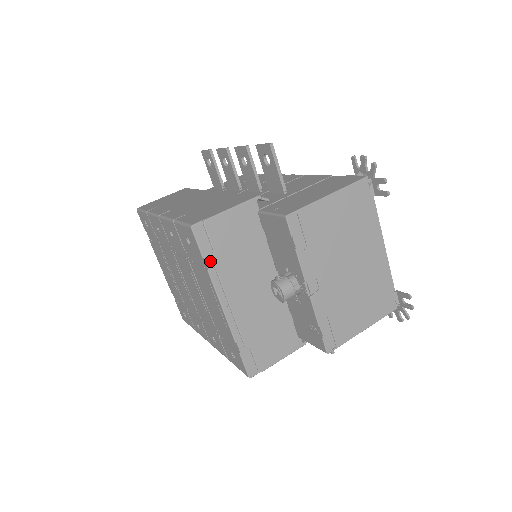
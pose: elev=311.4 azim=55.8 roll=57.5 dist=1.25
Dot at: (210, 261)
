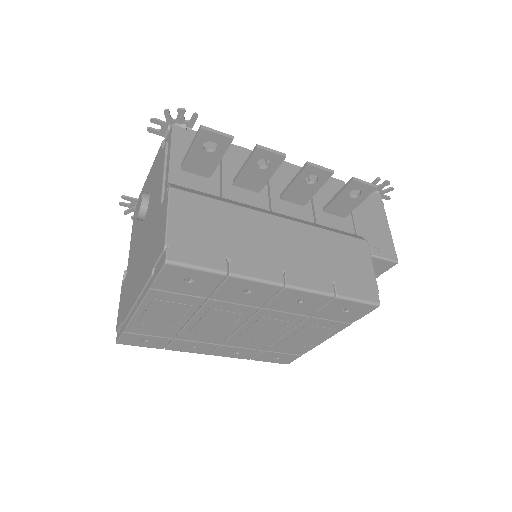
Dot at: occluded
